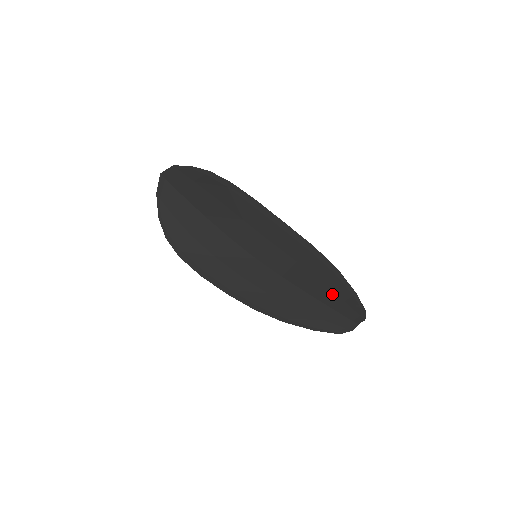
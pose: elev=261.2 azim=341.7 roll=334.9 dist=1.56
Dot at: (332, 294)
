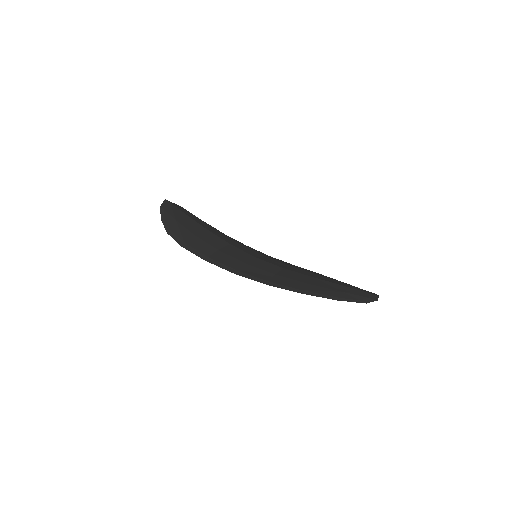
Dot at: occluded
